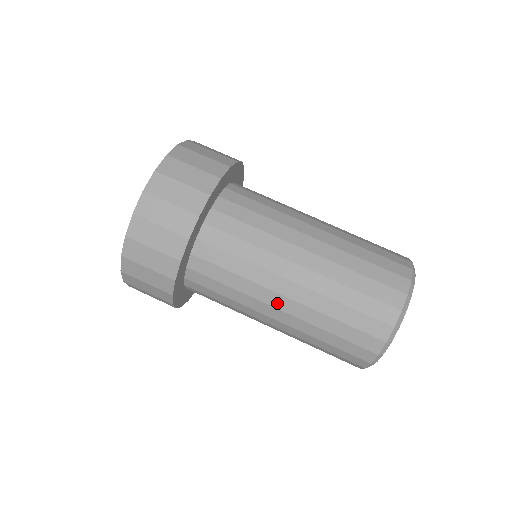
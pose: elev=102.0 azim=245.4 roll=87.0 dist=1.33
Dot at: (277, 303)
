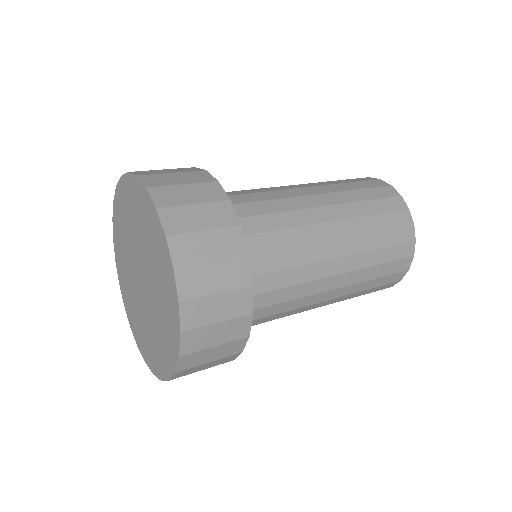
Dot at: (332, 252)
